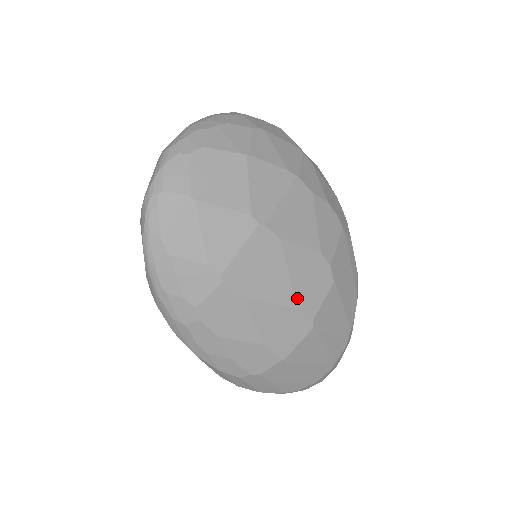
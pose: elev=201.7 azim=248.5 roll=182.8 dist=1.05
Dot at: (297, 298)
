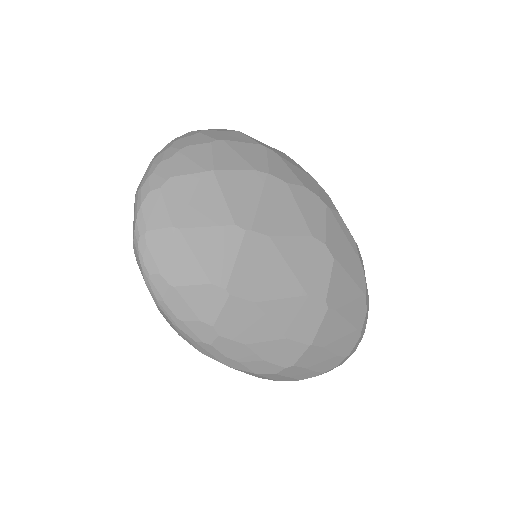
Dot at: (304, 285)
